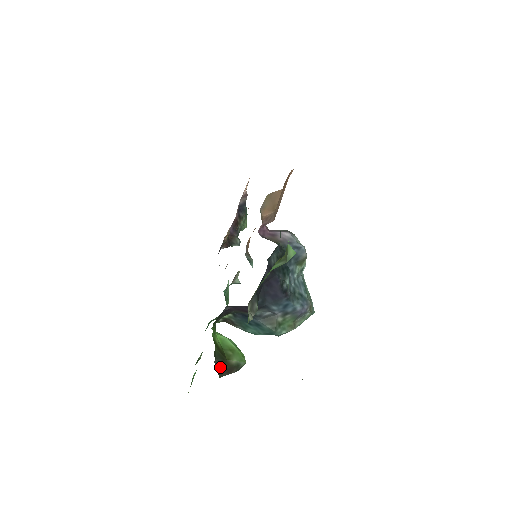
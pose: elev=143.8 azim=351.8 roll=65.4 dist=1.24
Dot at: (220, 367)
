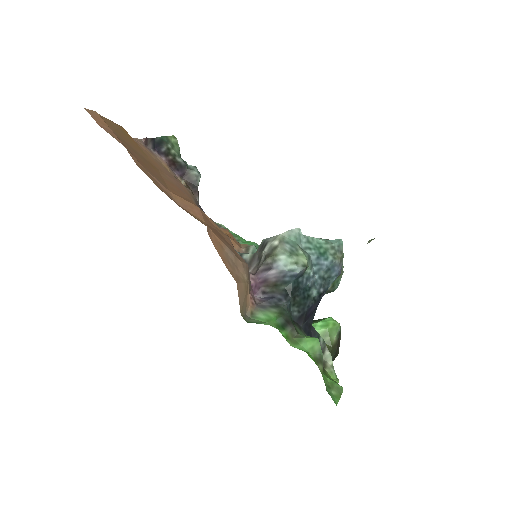
Dot at: (334, 356)
